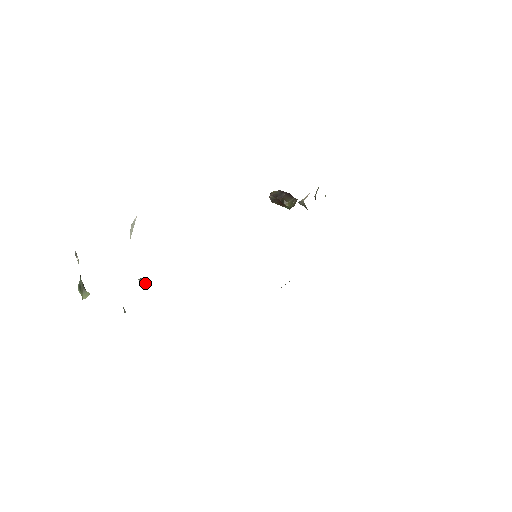
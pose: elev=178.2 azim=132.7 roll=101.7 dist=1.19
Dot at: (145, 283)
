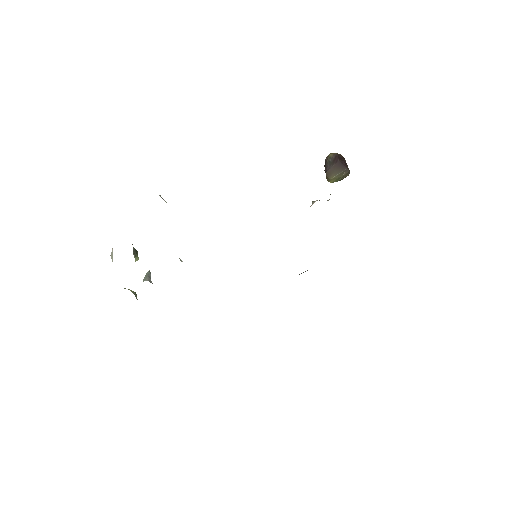
Dot at: occluded
